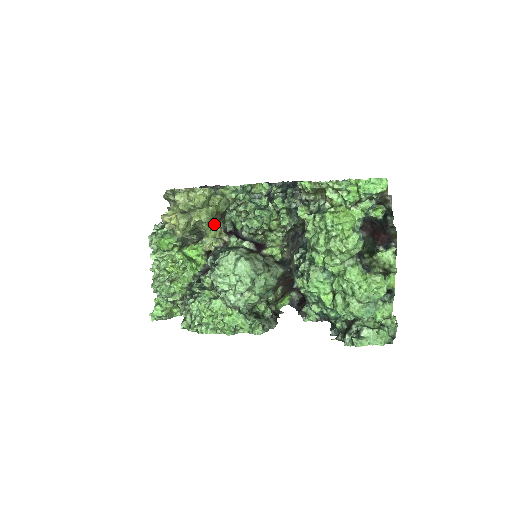
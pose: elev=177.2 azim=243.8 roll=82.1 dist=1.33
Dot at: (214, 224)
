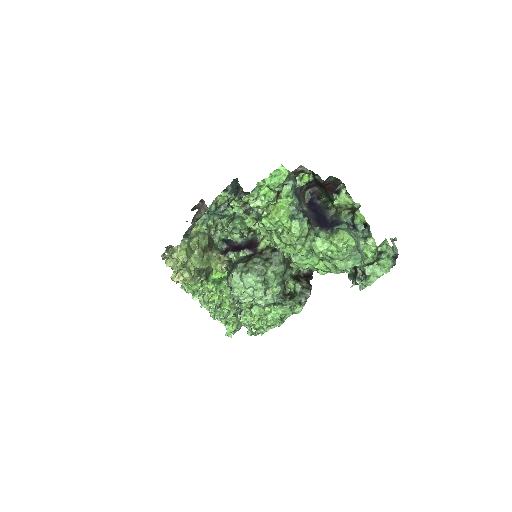
Dot at: (209, 257)
